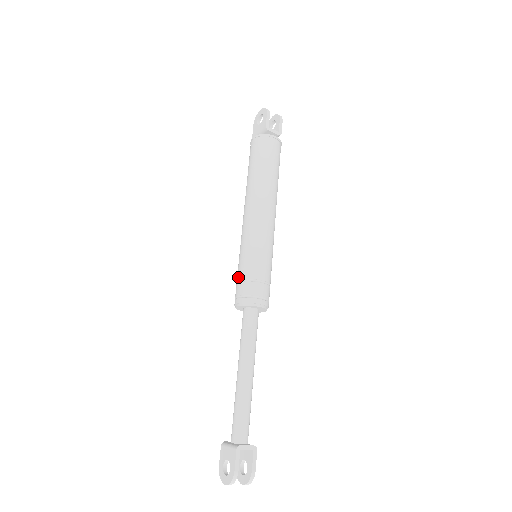
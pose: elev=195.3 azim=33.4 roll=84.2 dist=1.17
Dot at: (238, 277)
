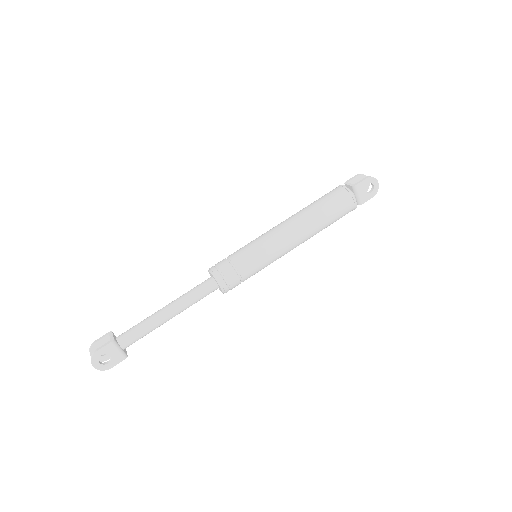
Dot at: occluded
